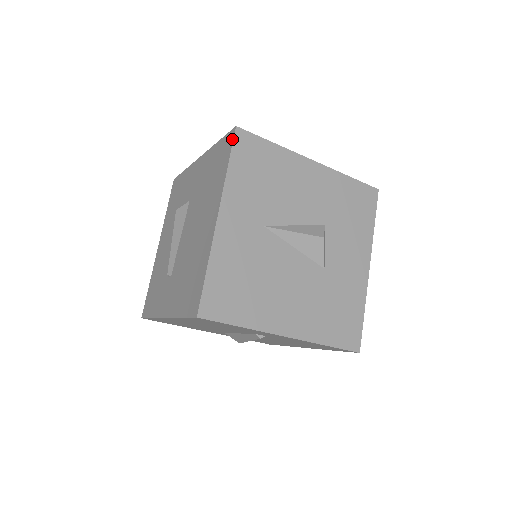
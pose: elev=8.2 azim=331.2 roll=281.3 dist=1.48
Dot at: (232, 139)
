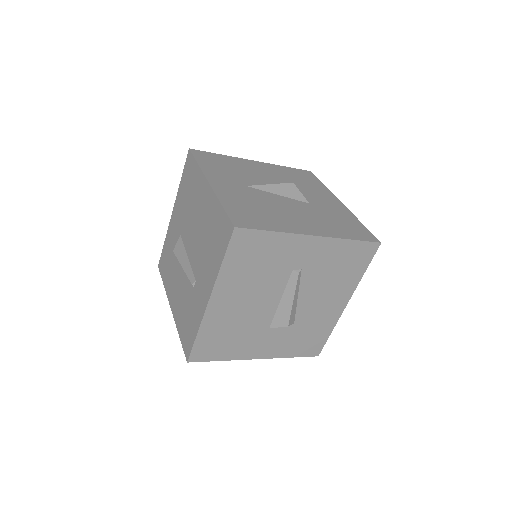
Dot at: (191, 154)
